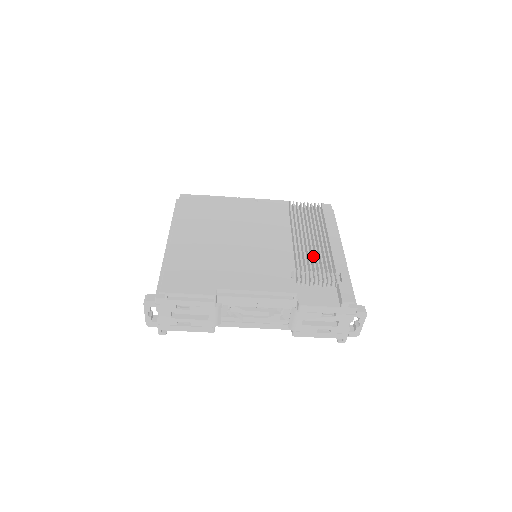
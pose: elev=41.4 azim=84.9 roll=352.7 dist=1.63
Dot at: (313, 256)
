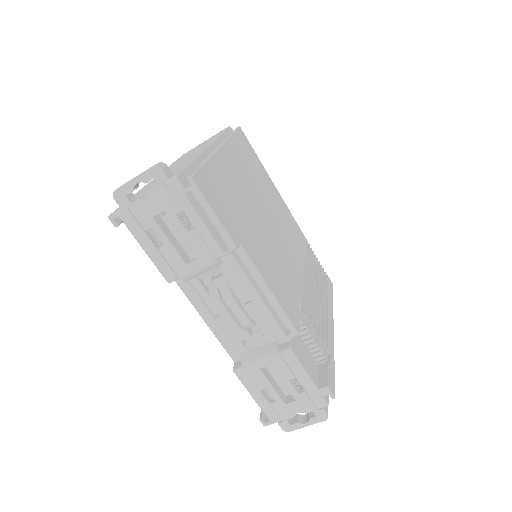
Dot at: (316, 313)
